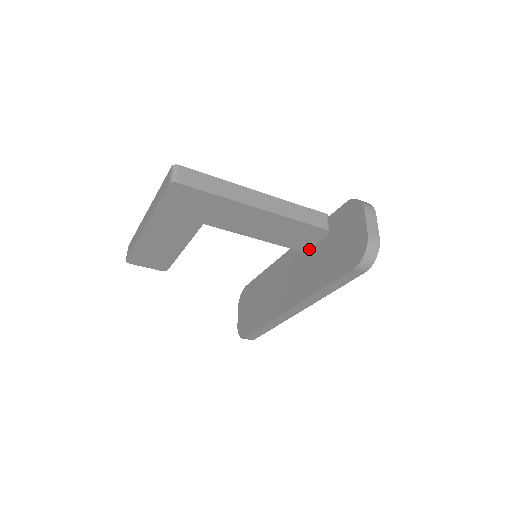
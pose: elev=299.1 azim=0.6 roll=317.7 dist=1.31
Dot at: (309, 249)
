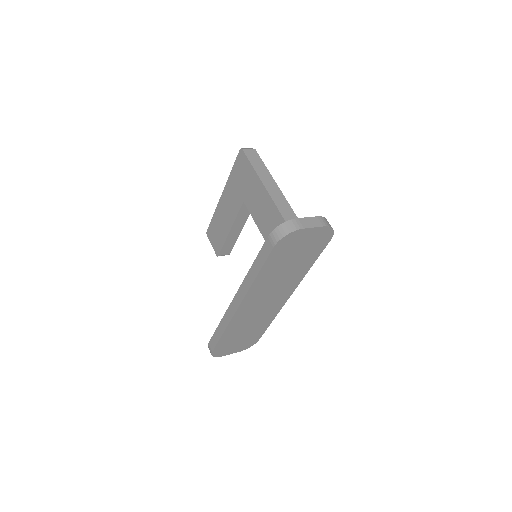
Dot at: occluded
